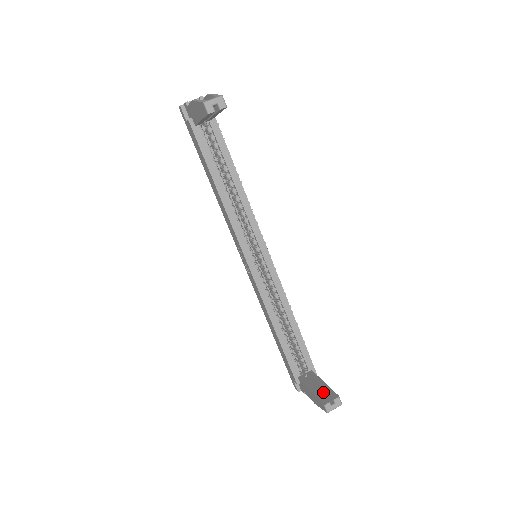
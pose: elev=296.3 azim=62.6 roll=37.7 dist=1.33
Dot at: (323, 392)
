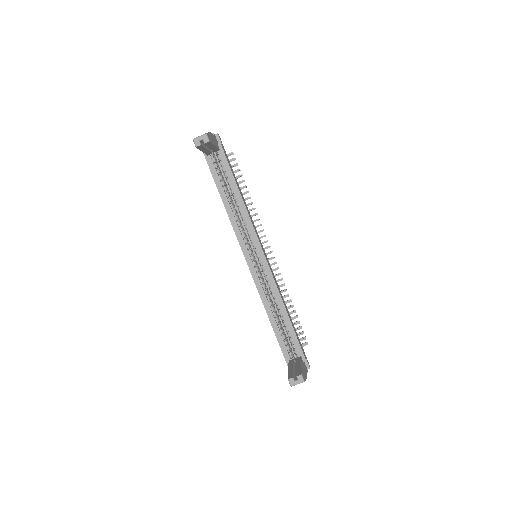
Dot at: occluded
